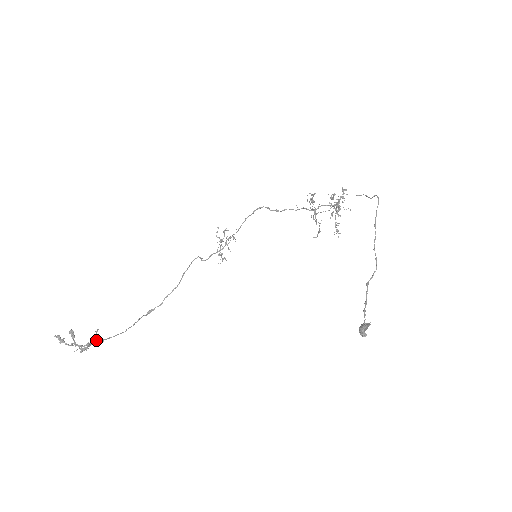
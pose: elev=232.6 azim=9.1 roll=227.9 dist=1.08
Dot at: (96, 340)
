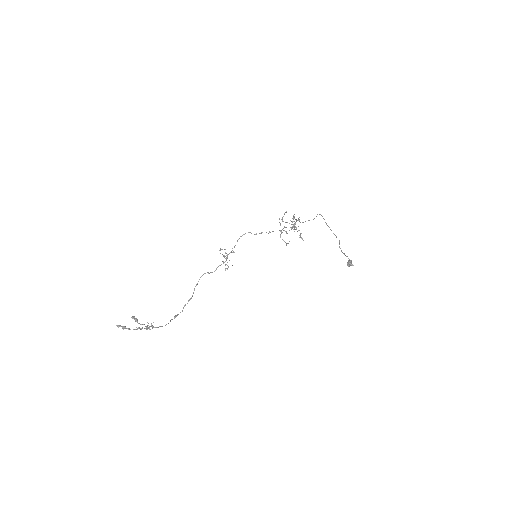
Dot at: (152, 325)
